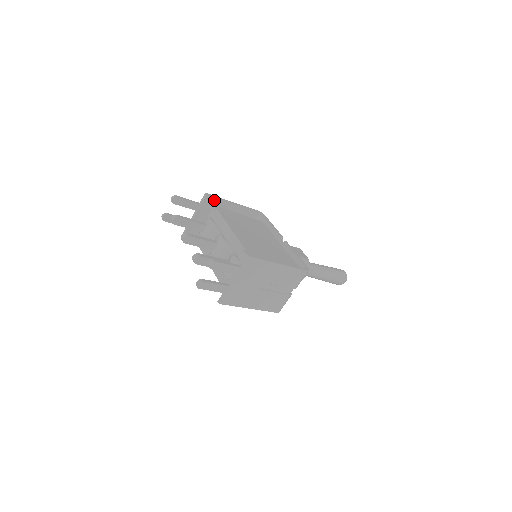
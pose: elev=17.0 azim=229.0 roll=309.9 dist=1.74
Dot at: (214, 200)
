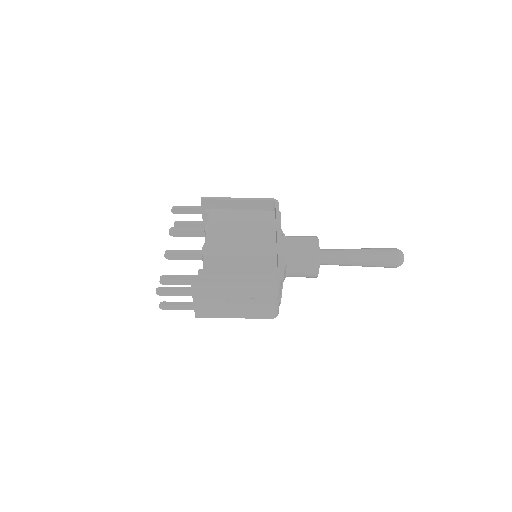
Dot at: (212, 202)
